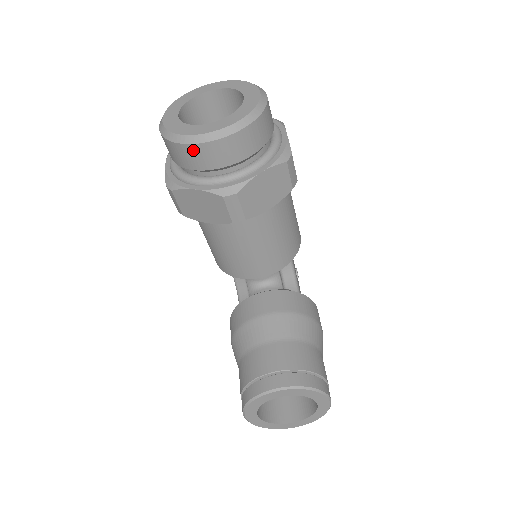
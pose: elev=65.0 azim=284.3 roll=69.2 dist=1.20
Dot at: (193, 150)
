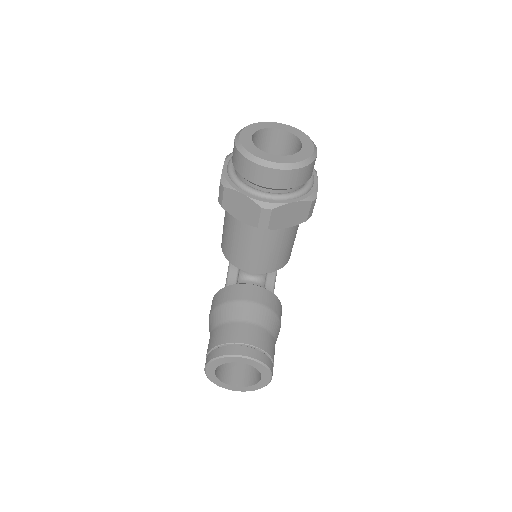
Dot at: (256, 168)
